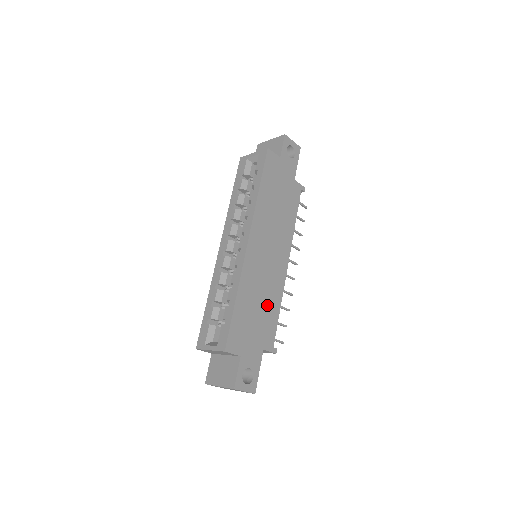
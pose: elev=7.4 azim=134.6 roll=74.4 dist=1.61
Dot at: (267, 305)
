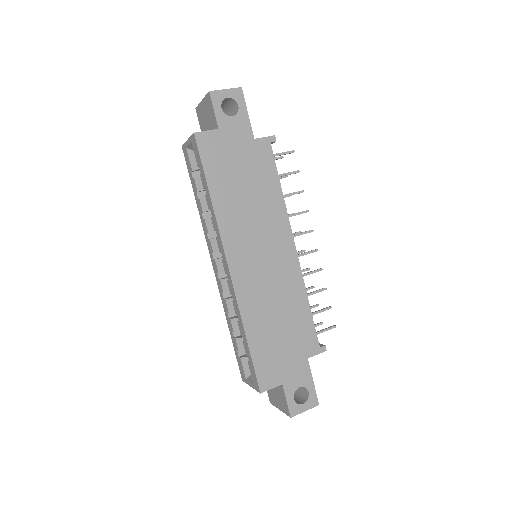
Dot at: (289, 312)
